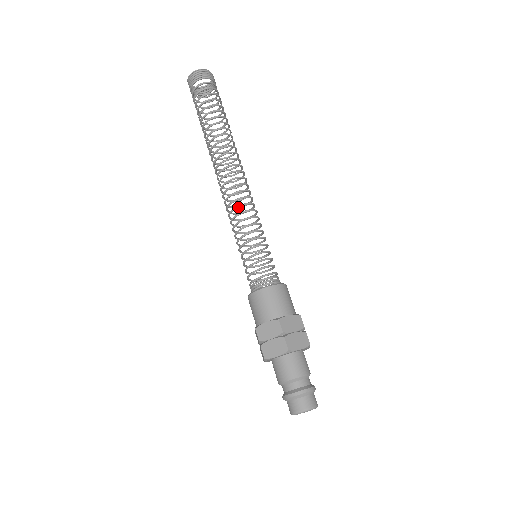
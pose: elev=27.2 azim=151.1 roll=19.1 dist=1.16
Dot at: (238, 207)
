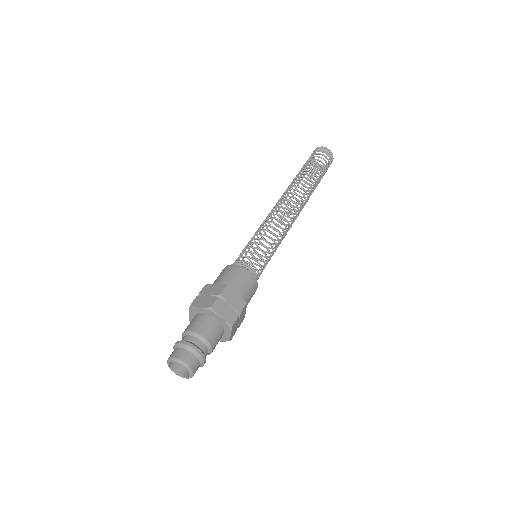
Dot at: (273, 218)
